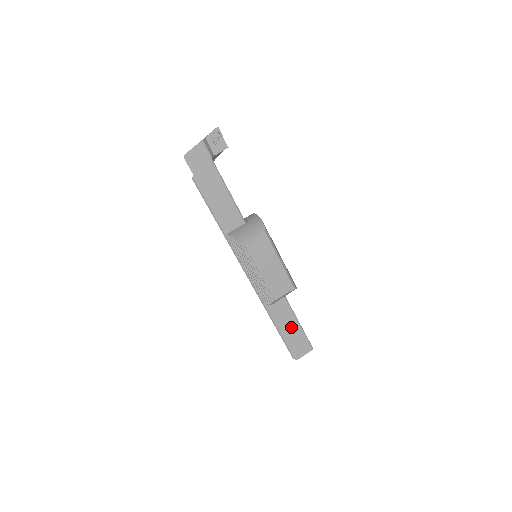
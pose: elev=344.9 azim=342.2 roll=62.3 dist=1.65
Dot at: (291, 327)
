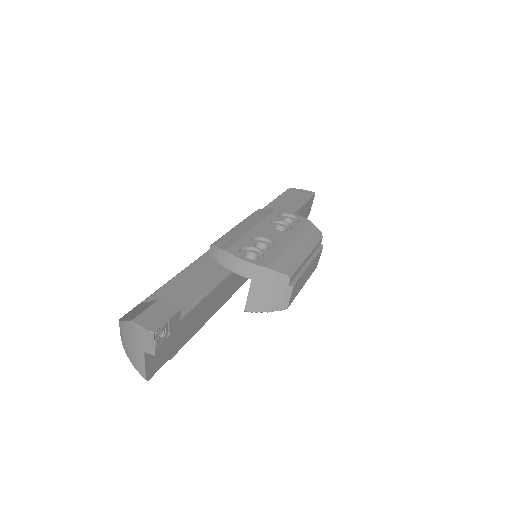
Dot at: occluded
